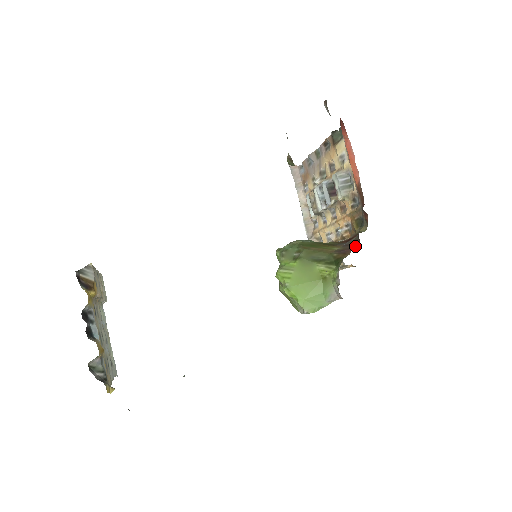
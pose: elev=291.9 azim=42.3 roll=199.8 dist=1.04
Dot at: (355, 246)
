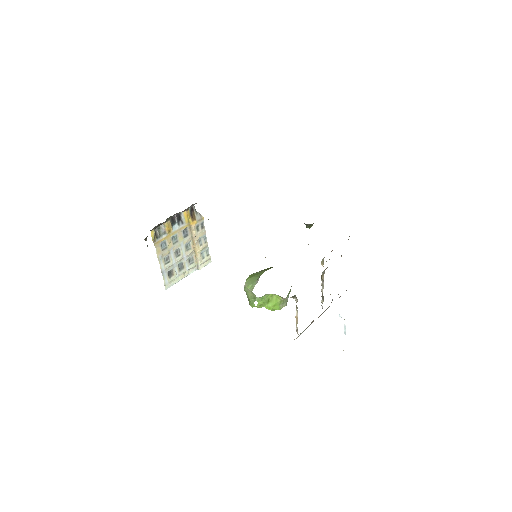
Dot at: occluded
